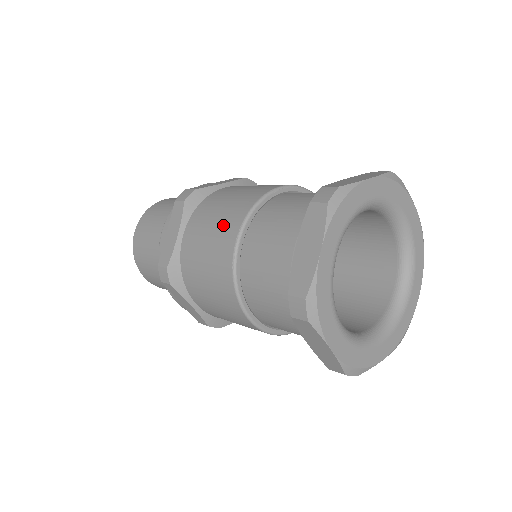
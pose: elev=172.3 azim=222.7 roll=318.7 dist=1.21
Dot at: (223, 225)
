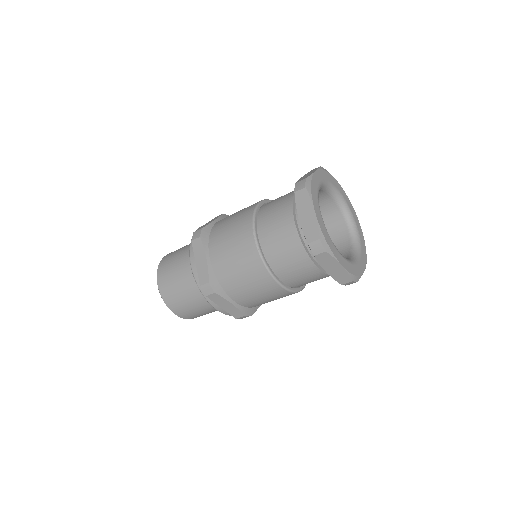
Dot at: (239, 235)
